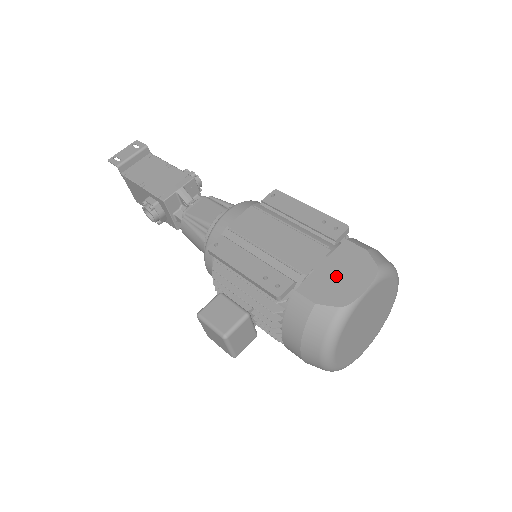
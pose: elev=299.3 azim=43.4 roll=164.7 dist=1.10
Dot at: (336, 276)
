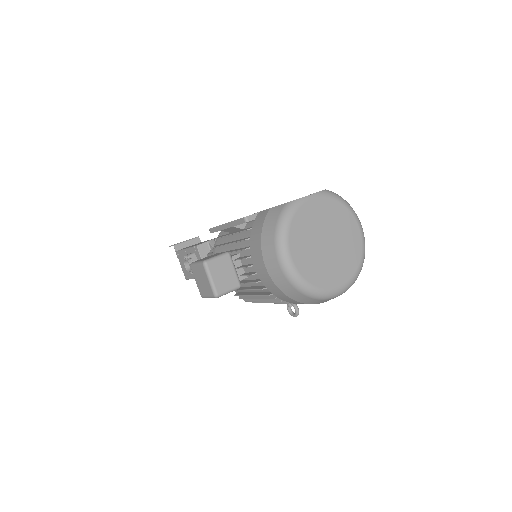
Dot at: occluded
